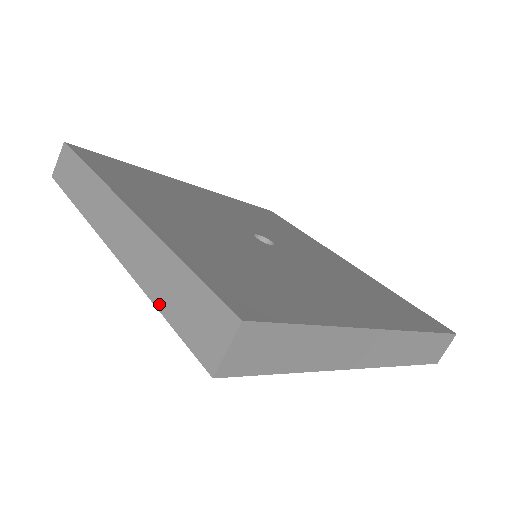
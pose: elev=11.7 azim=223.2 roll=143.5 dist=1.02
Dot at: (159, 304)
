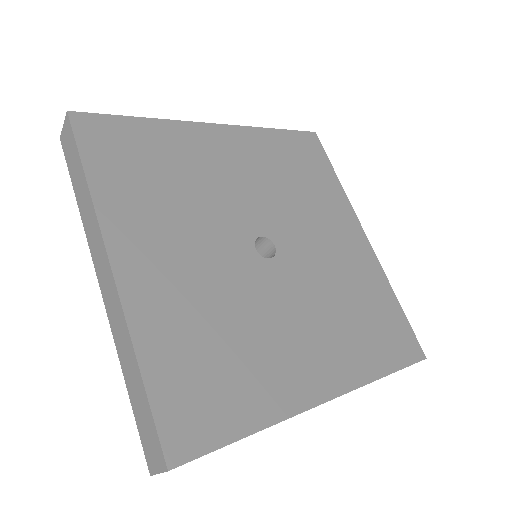
Dot at: (127, 384)
